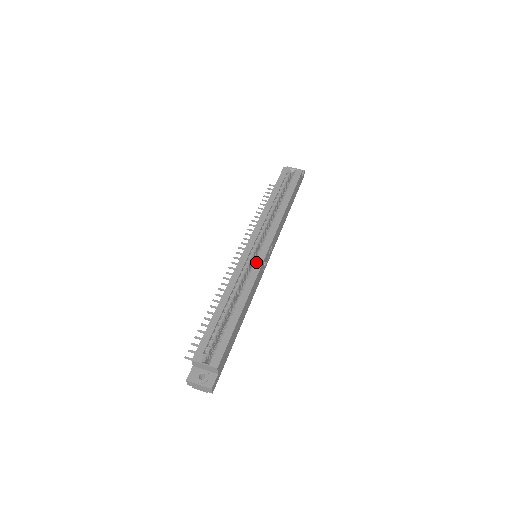
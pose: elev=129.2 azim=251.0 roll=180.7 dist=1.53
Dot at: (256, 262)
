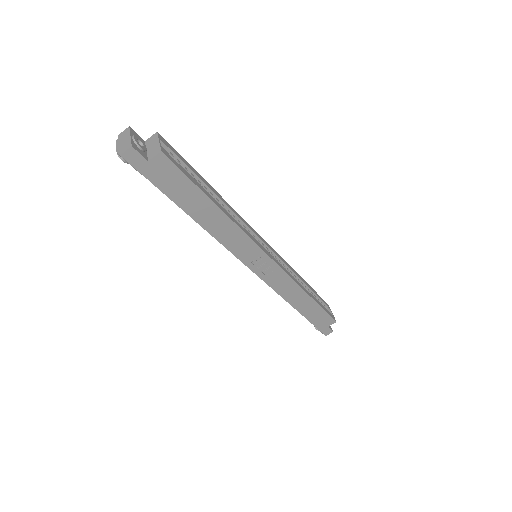
Dot at: (259, 243)
